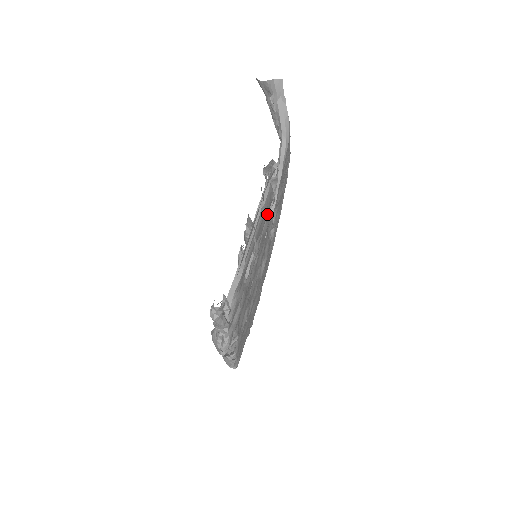
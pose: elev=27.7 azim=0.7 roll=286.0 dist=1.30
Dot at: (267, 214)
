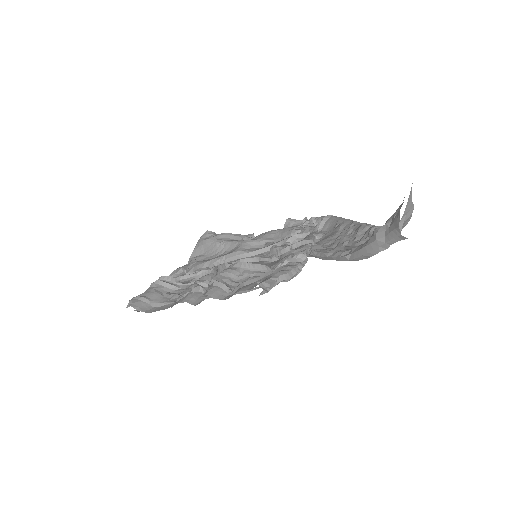
Dot at: (263, 273)
